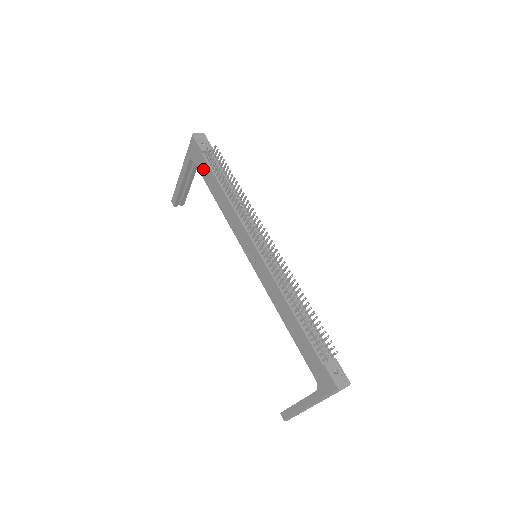
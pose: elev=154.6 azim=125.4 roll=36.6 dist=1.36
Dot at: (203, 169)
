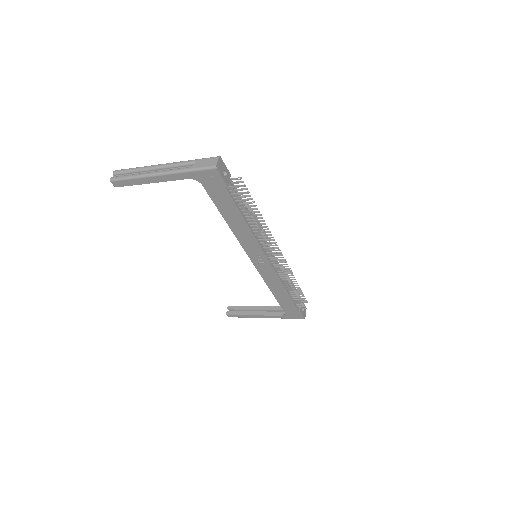
Dot at: (219, 197)
